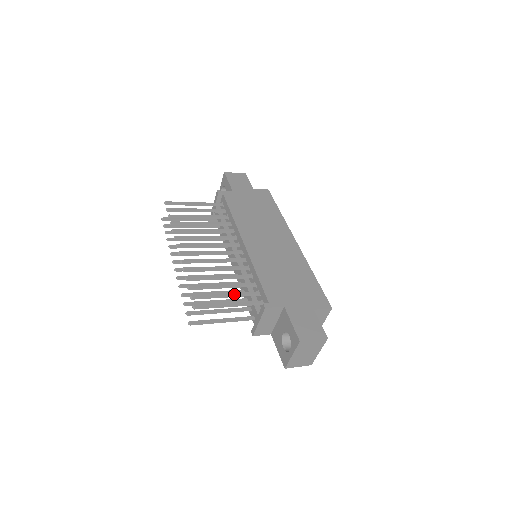
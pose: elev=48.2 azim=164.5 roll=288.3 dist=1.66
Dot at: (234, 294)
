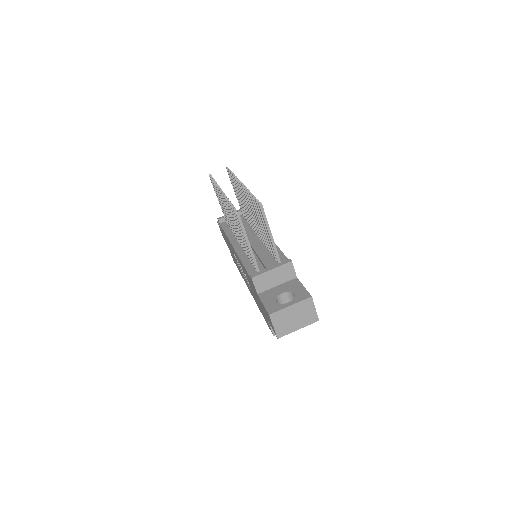
Dot at: occluded
